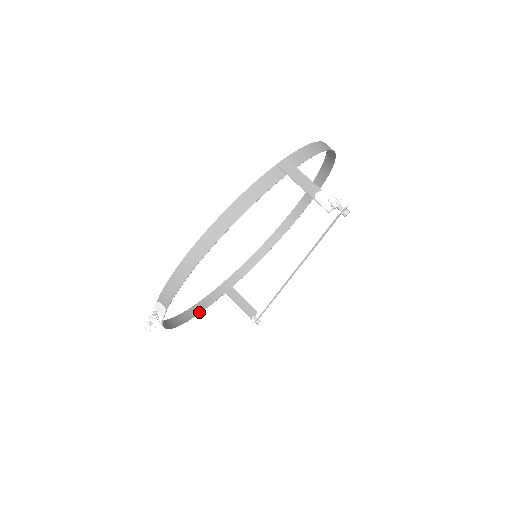
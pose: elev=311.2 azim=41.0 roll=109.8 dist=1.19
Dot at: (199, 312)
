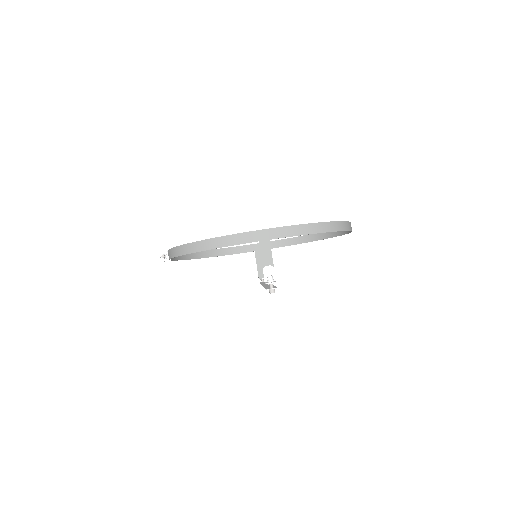
Dot at: (225, 254)
